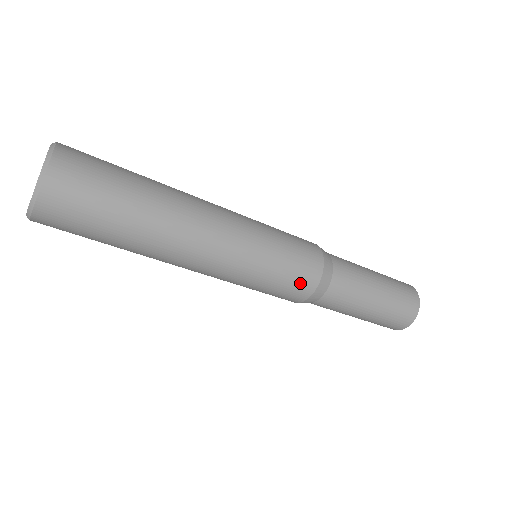
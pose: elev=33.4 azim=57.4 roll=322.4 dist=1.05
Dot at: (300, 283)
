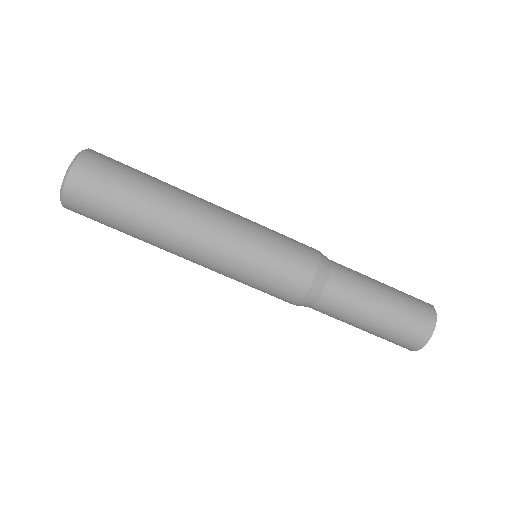
Dot at: (302, 252)
